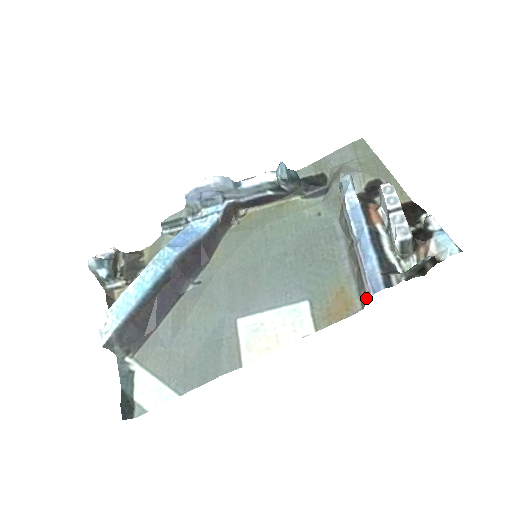
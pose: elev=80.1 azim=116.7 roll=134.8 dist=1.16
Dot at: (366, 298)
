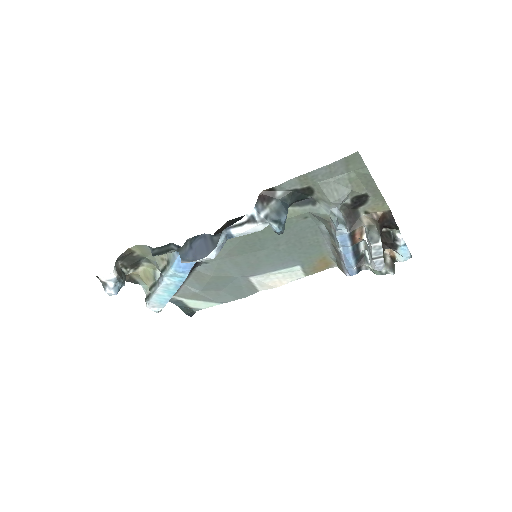
Dot at: (342, 271)
